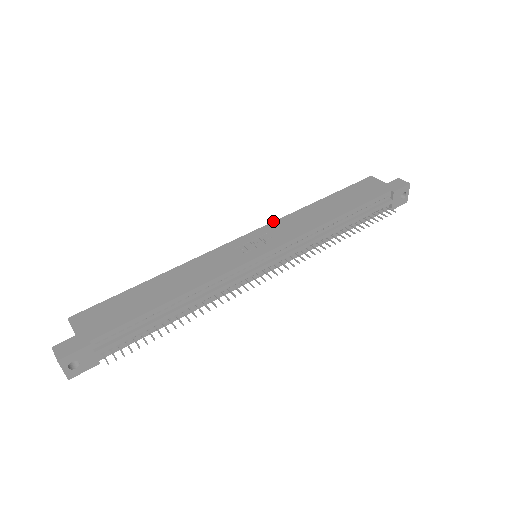
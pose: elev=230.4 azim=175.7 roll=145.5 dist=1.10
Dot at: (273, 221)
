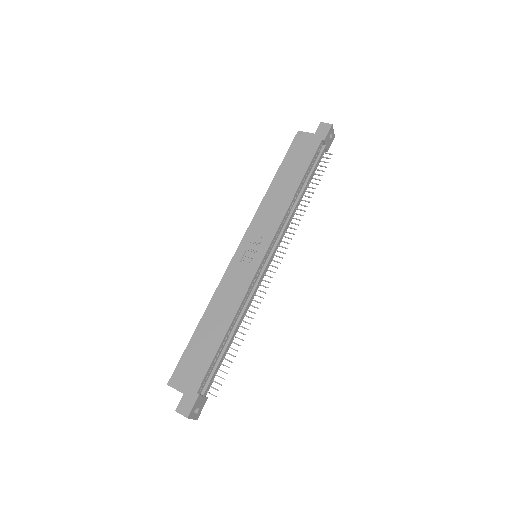
Dot at: occluded
